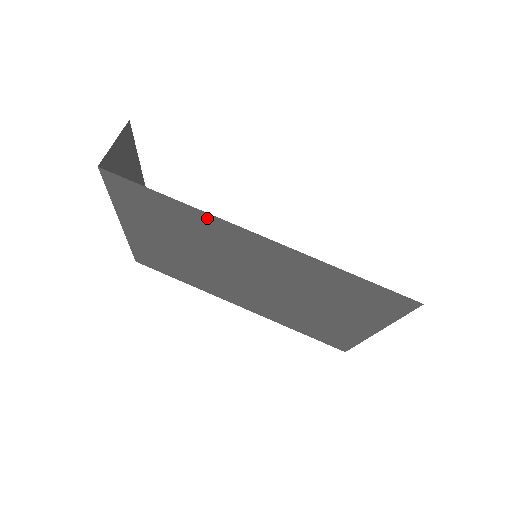
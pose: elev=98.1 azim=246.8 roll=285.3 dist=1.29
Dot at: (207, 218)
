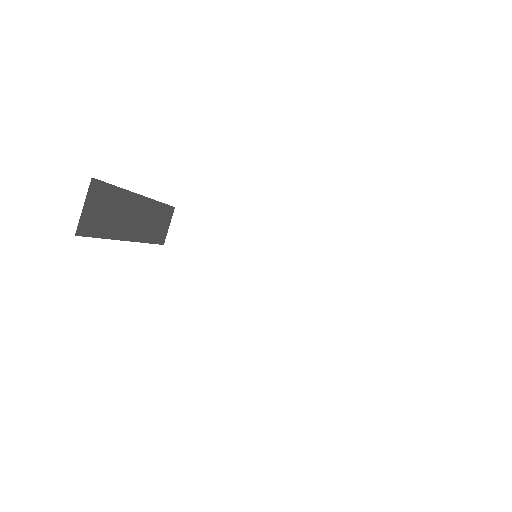
Dot at: occluded
